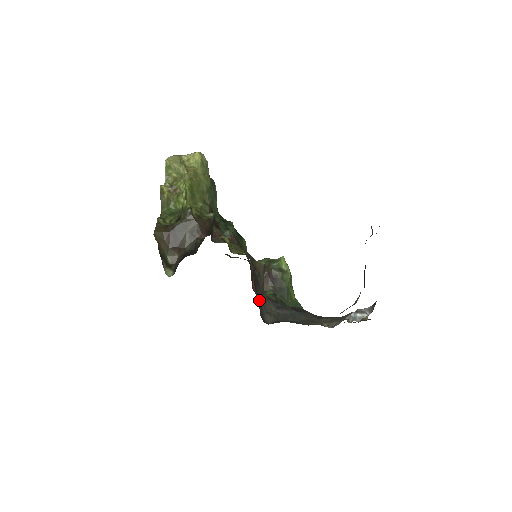
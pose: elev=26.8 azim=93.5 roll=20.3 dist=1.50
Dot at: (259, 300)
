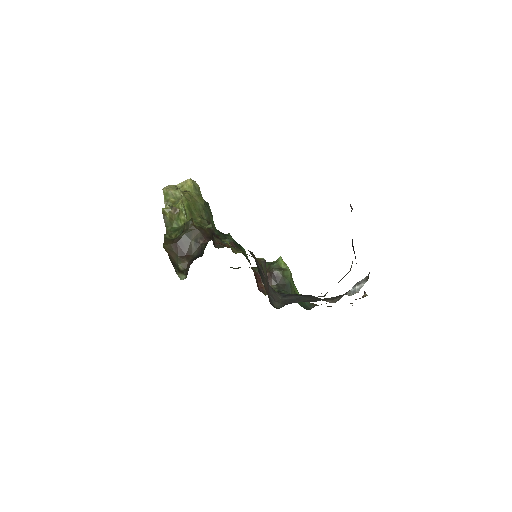
Dot at: (266, 289)
